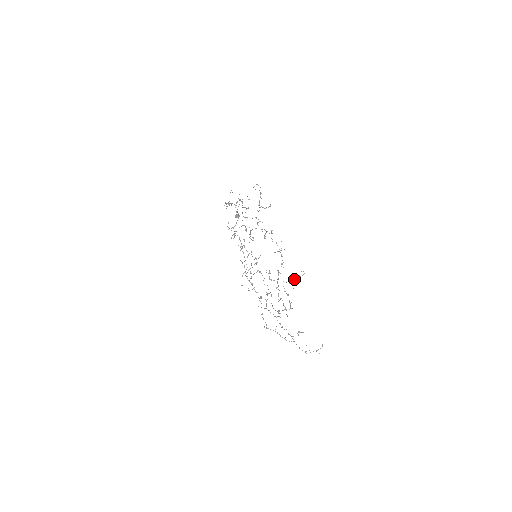
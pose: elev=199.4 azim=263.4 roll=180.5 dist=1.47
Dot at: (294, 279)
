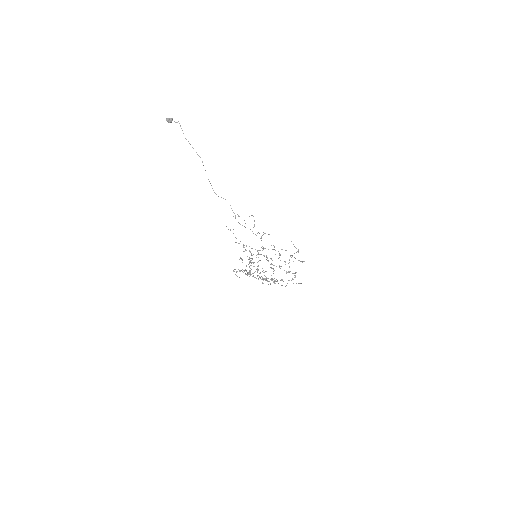
Dot at: occluded
